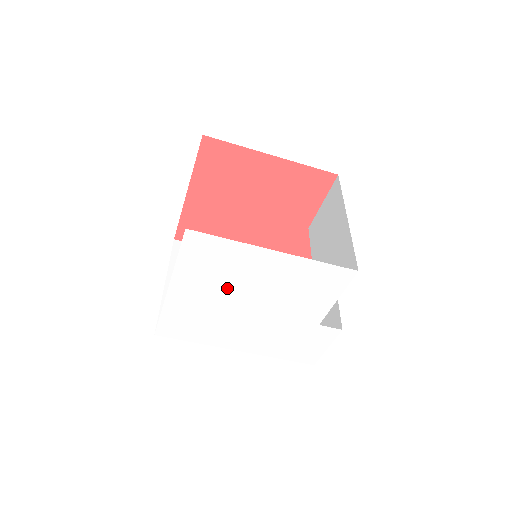
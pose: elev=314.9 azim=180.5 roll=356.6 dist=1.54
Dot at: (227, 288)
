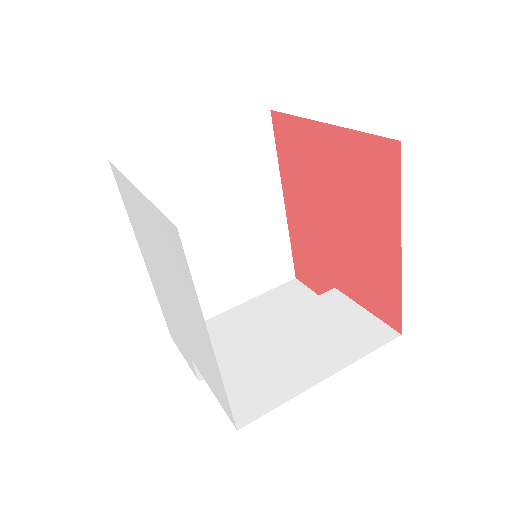
Dot at: (167, 266)
